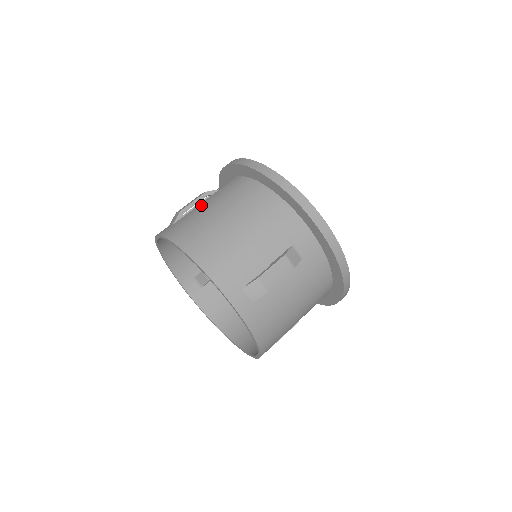
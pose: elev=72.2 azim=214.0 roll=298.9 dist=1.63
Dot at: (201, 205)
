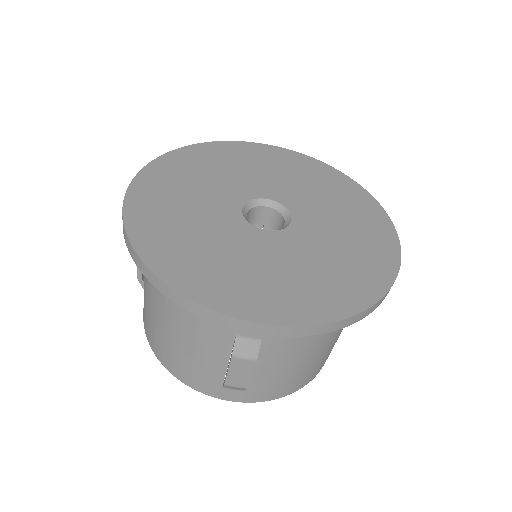
Dot at: occluded
